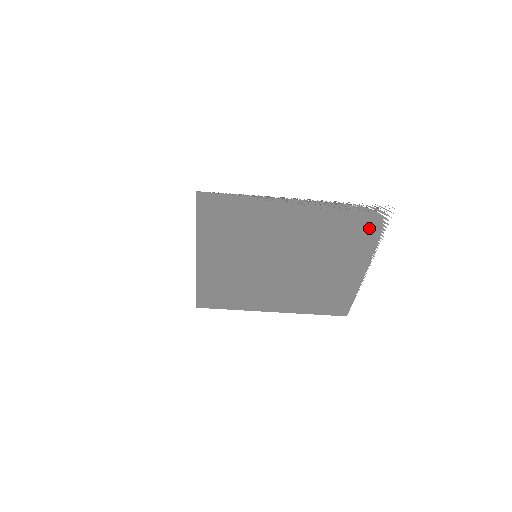
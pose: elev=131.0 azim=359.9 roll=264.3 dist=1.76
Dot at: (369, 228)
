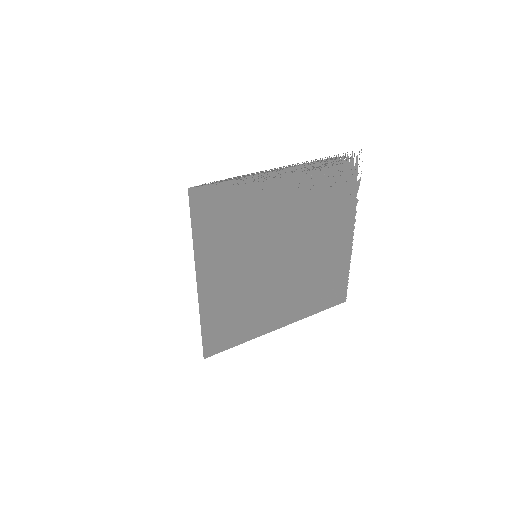
Dot at: (347, 182)
